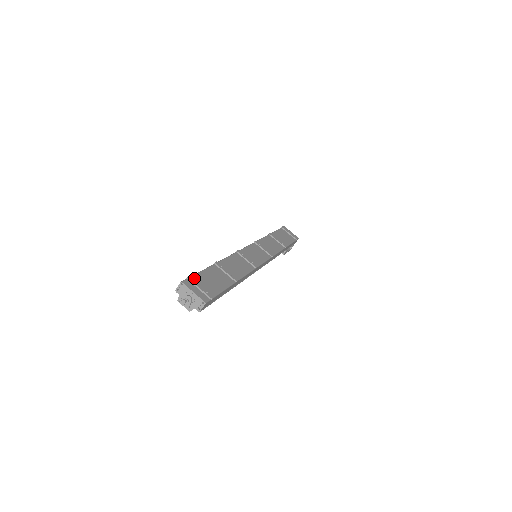
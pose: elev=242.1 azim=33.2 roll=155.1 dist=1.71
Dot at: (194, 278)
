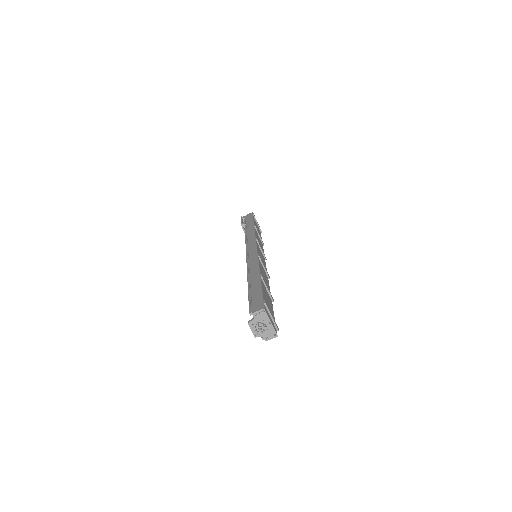
Dot at: (265, 301)
